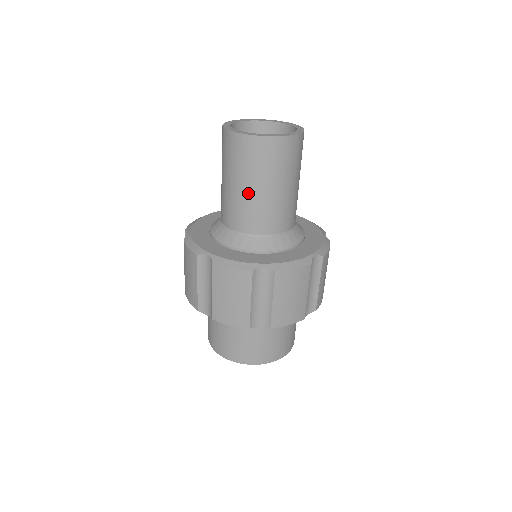
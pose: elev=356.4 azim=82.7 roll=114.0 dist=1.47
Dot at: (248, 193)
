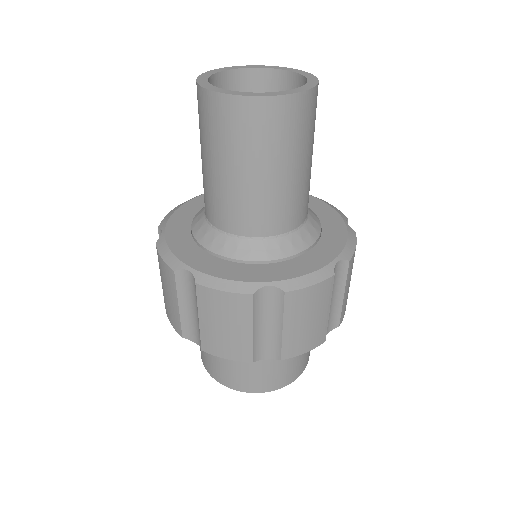
Dot at: (240, 181)
